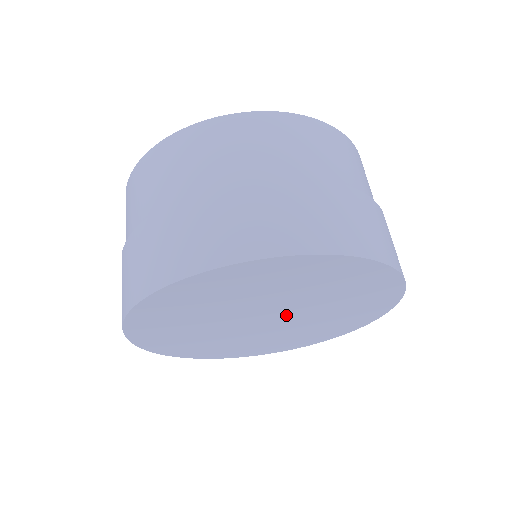
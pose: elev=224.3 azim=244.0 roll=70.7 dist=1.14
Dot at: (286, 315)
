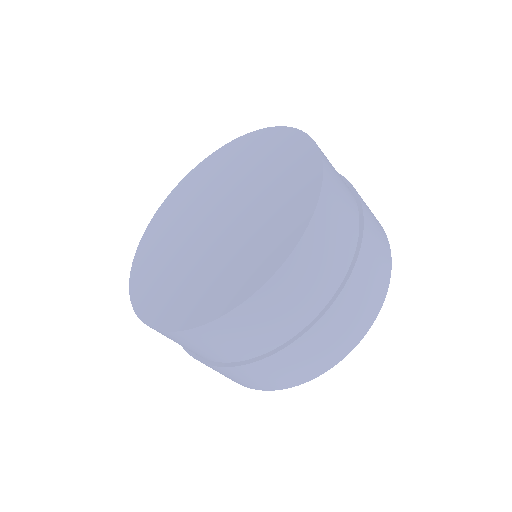
Dot at: occluded
